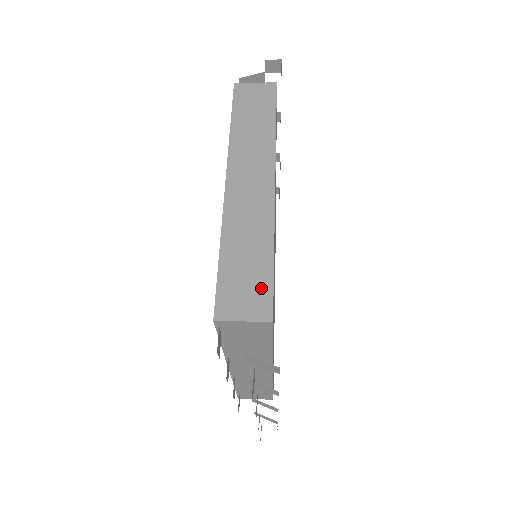
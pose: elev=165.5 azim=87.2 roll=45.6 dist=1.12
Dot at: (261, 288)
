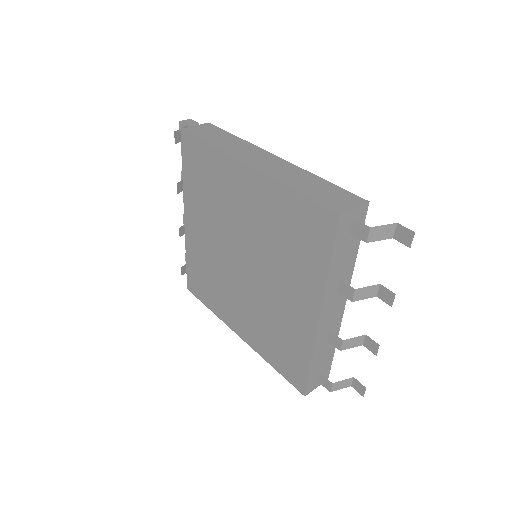
Dot at: (341, 193)
